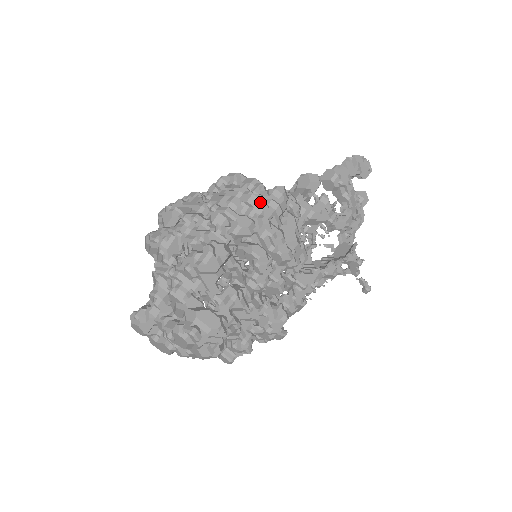
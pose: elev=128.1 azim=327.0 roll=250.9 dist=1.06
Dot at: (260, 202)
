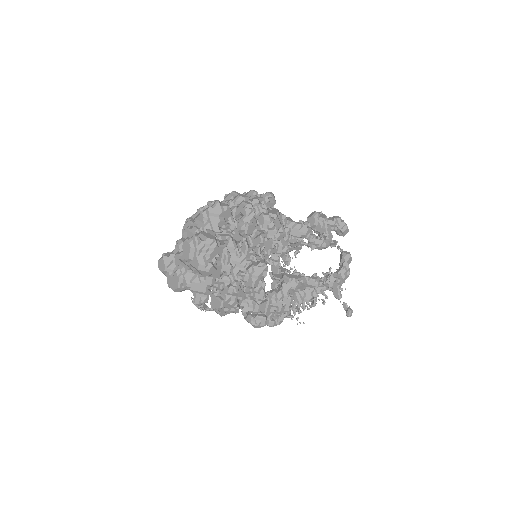
Dot at: (255, 193)
